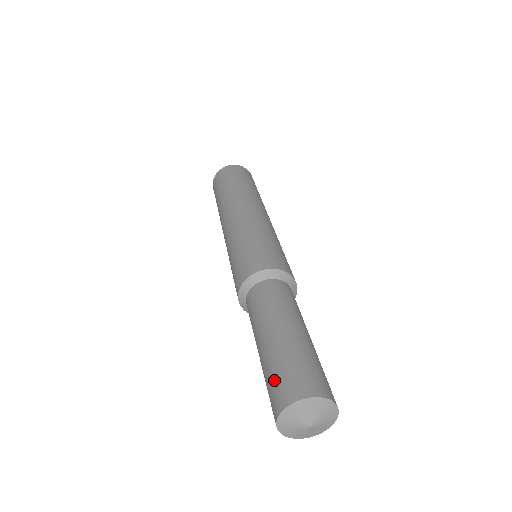
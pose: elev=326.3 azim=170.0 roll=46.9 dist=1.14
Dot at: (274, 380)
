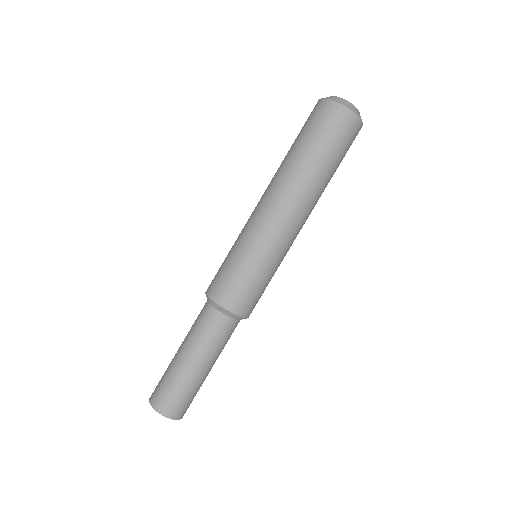
Dot at: (161, 384)
